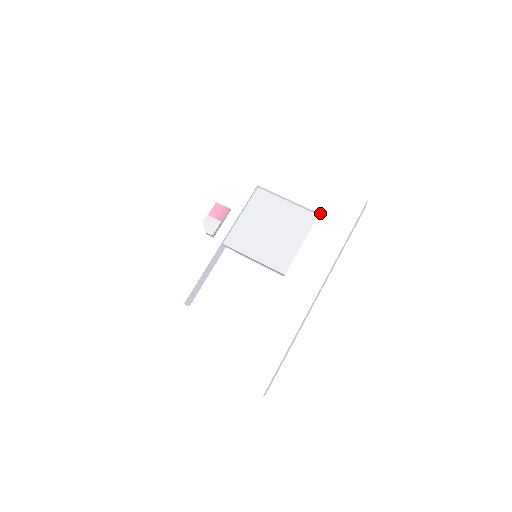
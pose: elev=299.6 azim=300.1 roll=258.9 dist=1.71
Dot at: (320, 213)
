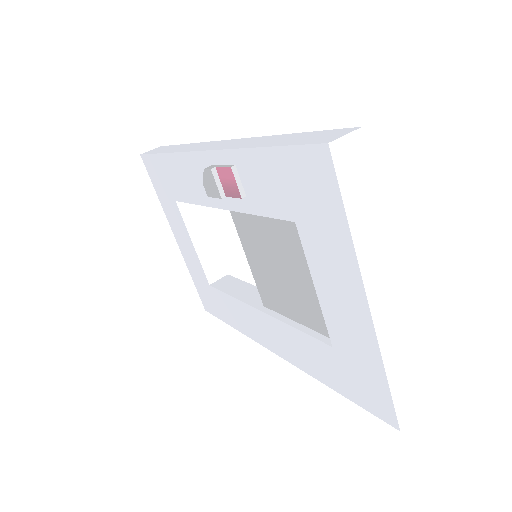
Dot at: (333, 348)
